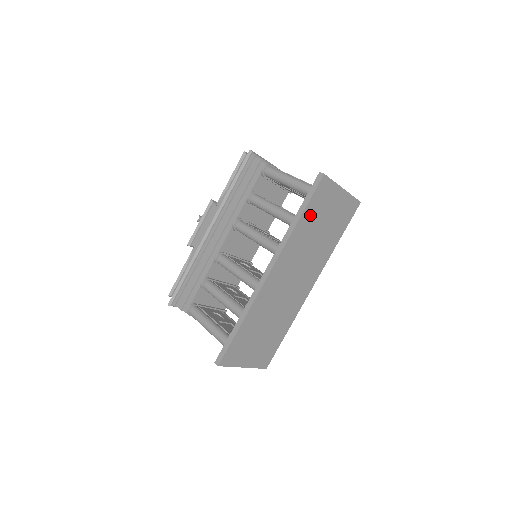
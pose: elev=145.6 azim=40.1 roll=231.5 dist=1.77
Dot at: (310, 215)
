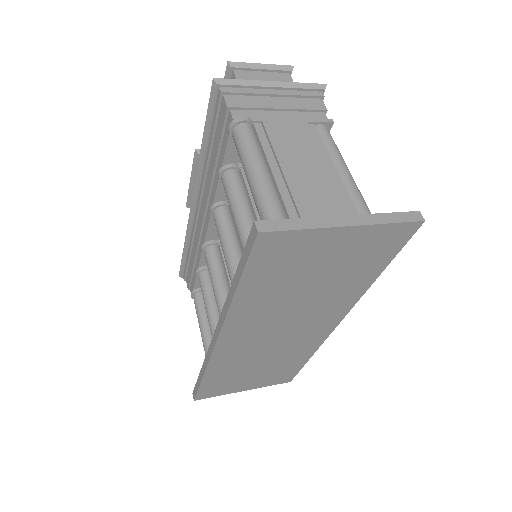
Dot at: (263, 281)
